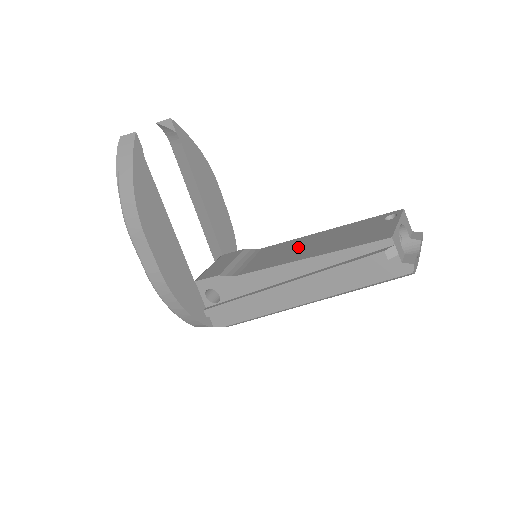
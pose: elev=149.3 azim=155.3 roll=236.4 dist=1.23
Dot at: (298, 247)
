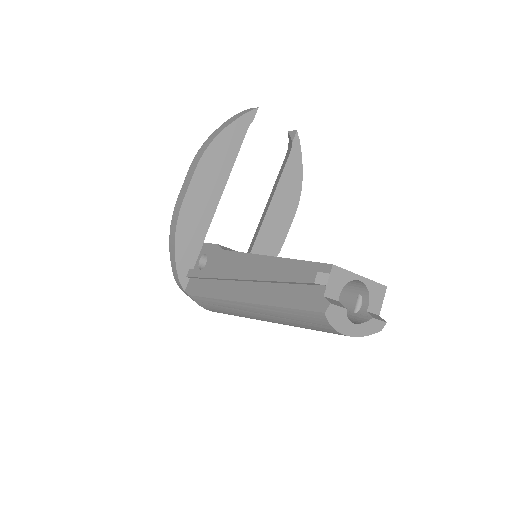
Dot at: occluded
